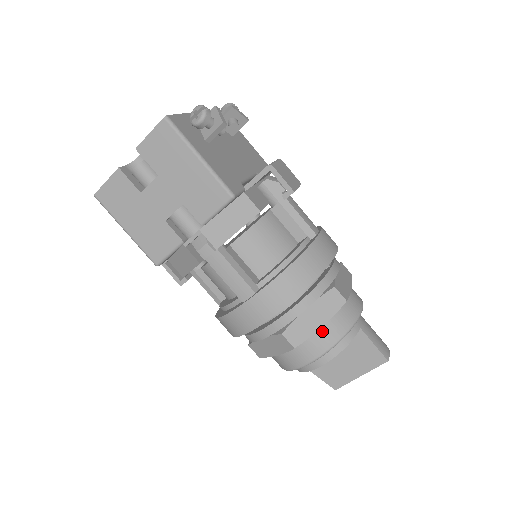
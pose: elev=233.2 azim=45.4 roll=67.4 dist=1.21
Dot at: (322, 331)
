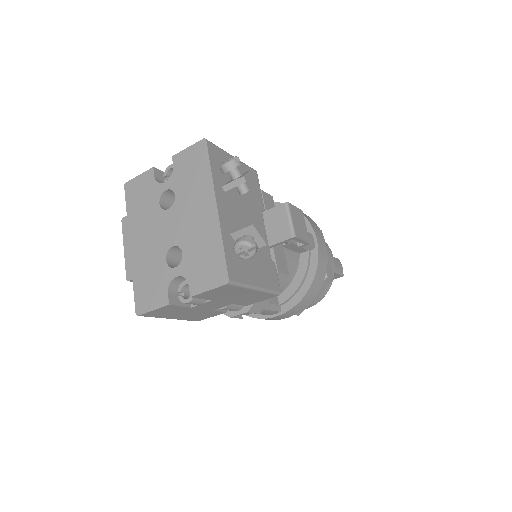
Dot at: (316, 299)
